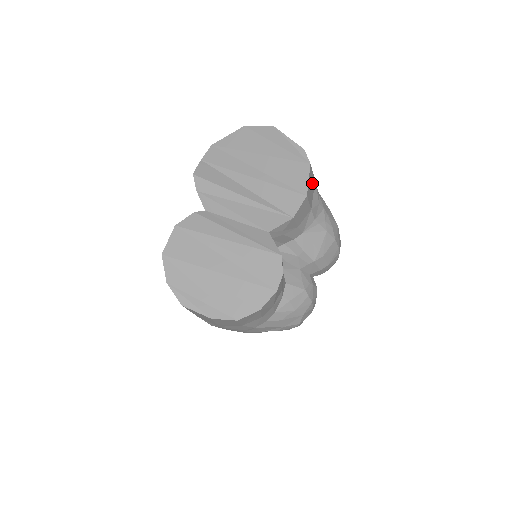
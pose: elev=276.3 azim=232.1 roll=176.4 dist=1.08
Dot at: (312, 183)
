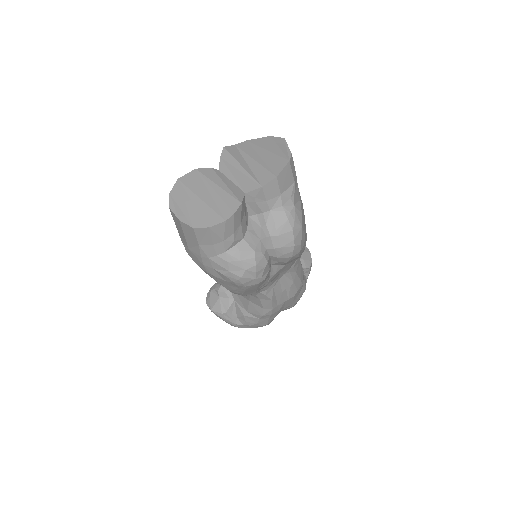
Dot at: (289, 178)
